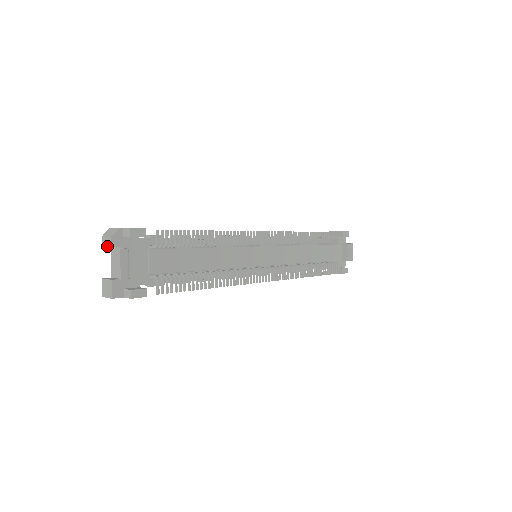
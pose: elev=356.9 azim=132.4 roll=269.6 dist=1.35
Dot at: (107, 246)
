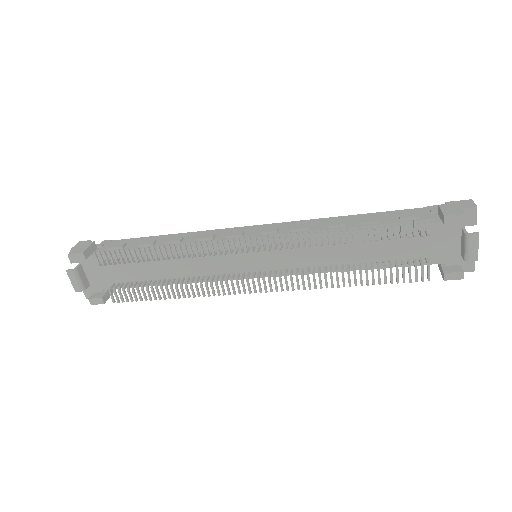
Dot at: occluded
